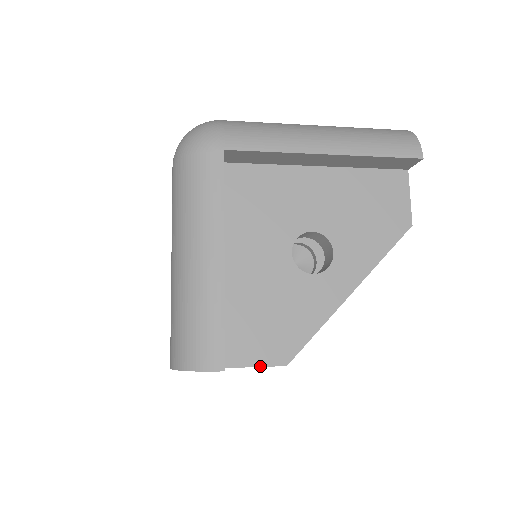
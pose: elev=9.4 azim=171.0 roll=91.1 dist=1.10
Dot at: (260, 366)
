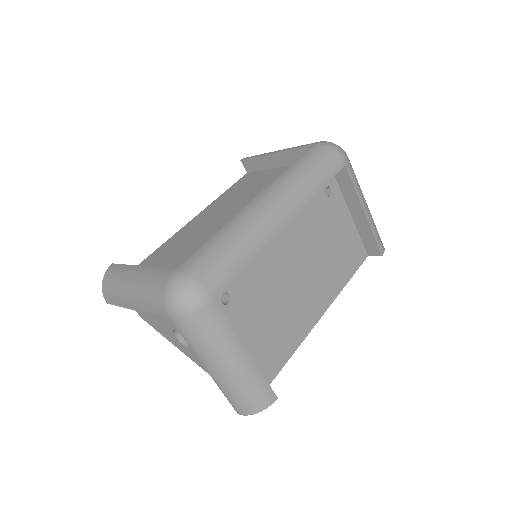
Dot at: occluded
